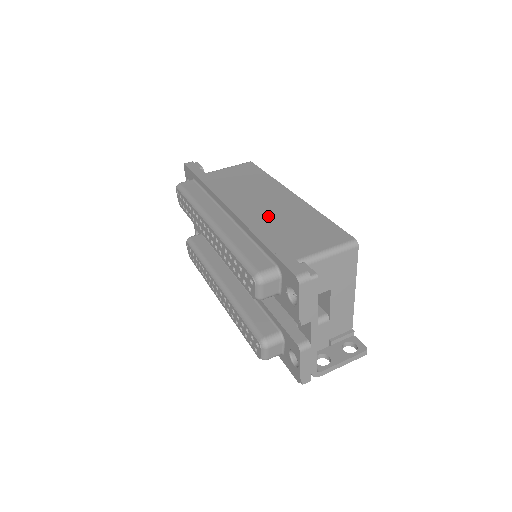
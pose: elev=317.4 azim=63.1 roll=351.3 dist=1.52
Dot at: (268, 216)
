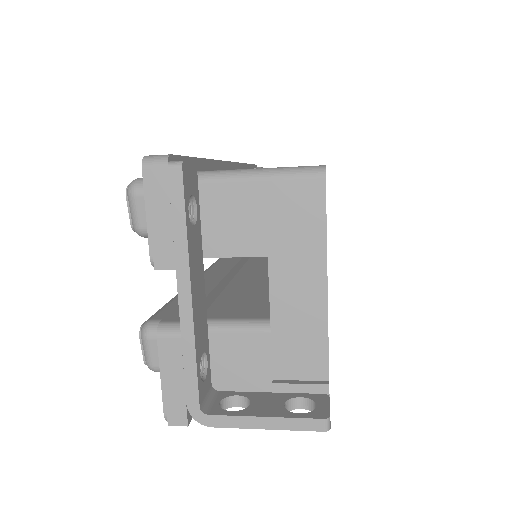
Dot at: occluded
